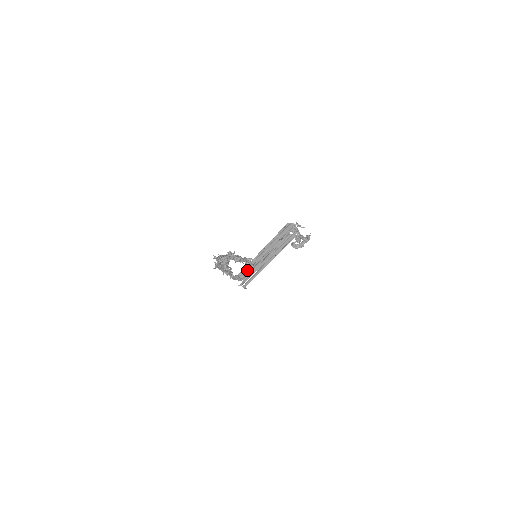
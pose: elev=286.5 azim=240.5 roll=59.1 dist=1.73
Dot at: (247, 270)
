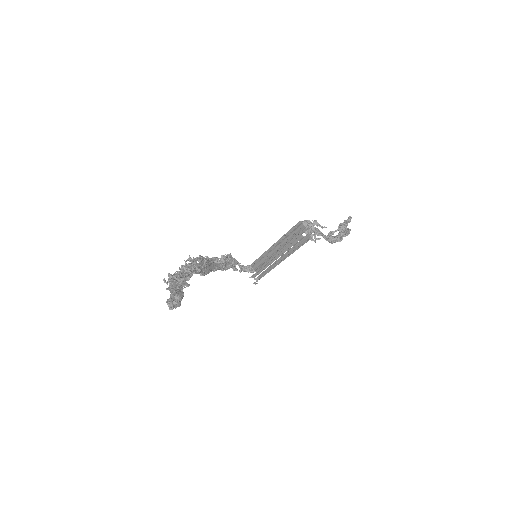
Dot at: (259, 263)
